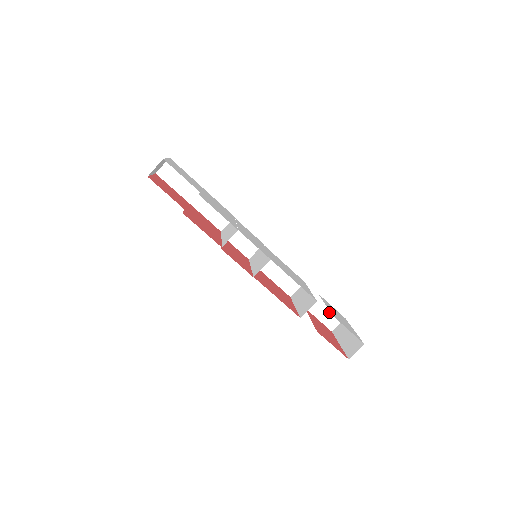
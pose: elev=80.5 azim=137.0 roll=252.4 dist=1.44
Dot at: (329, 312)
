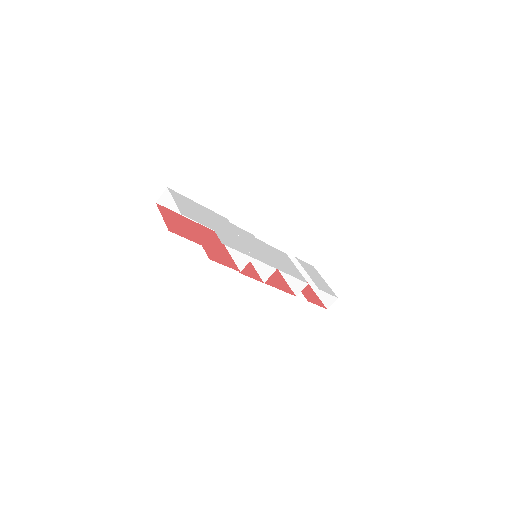
Dot at: occluded
